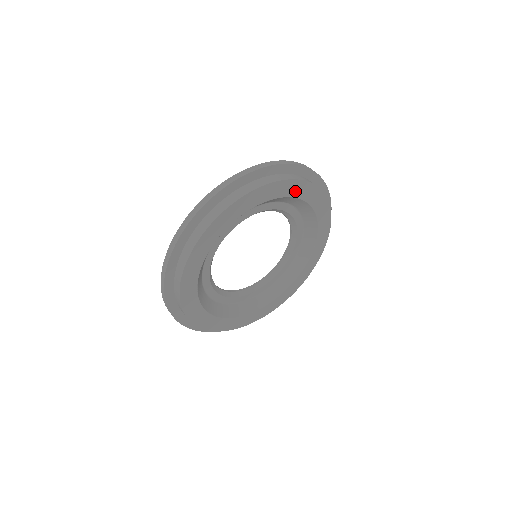
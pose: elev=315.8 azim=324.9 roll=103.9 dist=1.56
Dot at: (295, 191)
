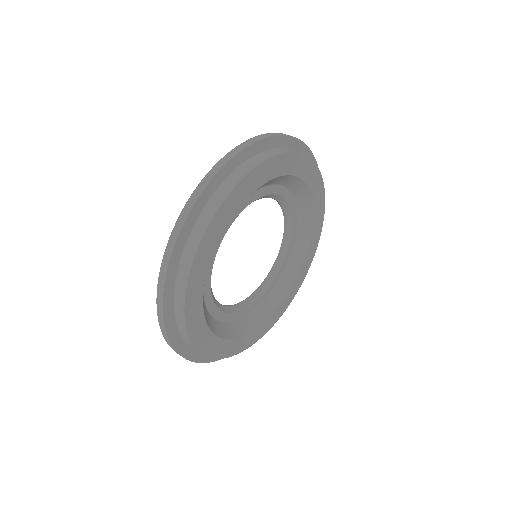
Dot at: (282, 168)
